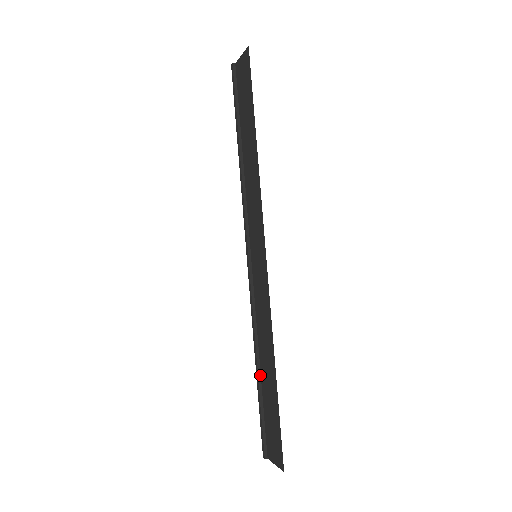
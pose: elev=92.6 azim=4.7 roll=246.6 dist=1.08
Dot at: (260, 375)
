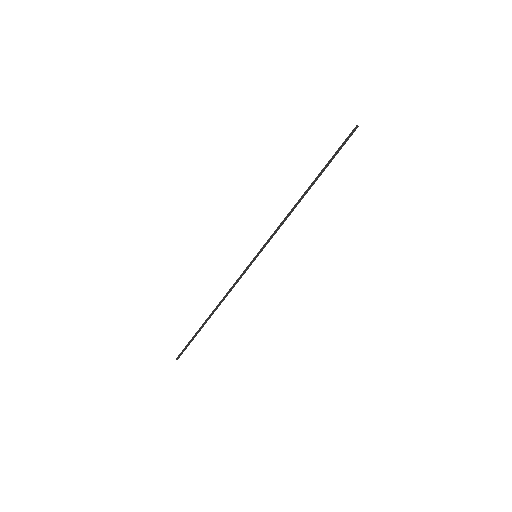
Dot at: occluded
